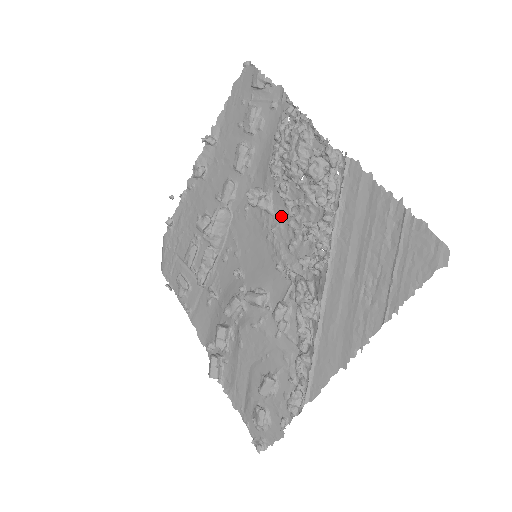
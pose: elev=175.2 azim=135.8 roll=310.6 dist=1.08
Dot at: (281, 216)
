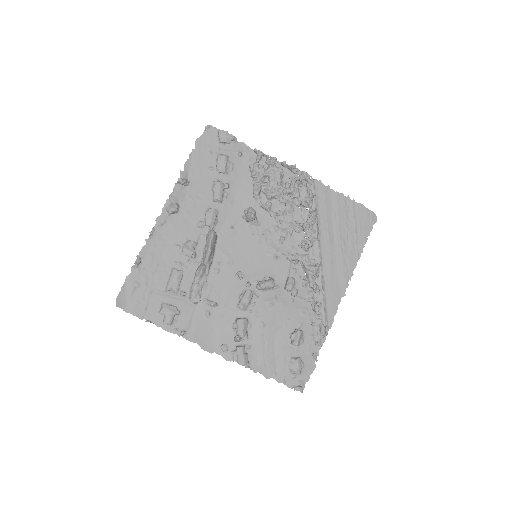
Dot at: (267, 224)
